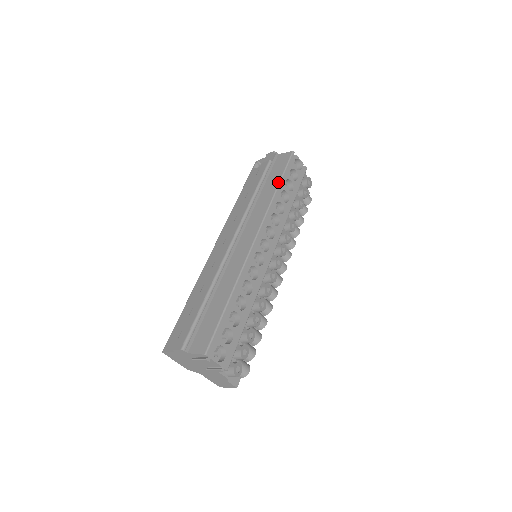
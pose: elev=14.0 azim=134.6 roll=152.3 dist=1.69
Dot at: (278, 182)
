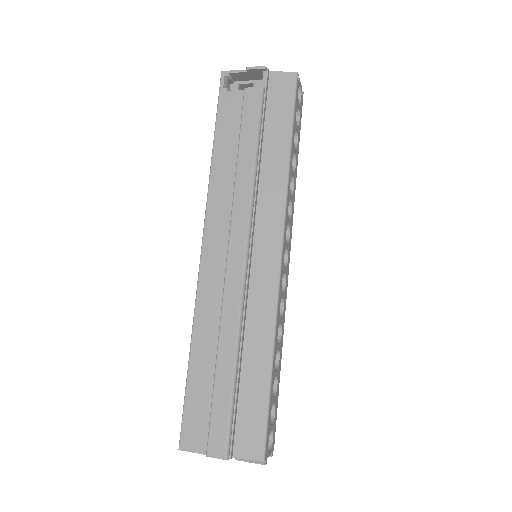
Dot at: (289, 142)
